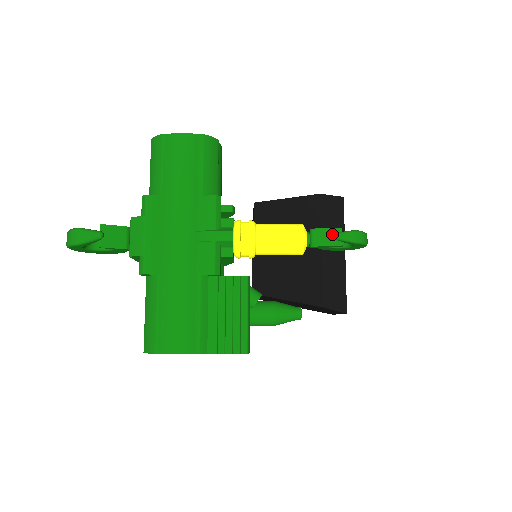
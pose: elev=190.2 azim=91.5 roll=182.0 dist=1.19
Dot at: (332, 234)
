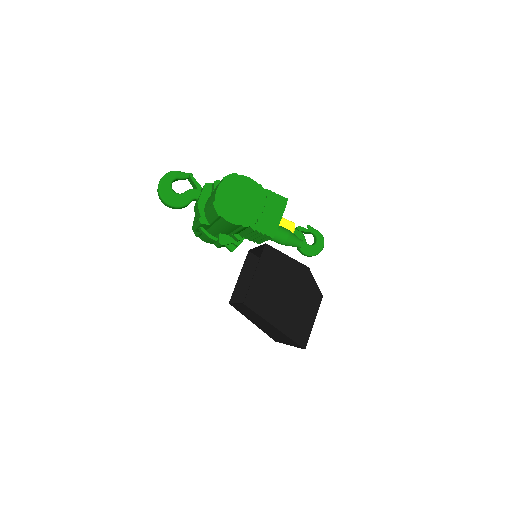
Dot at: (307, 225)
